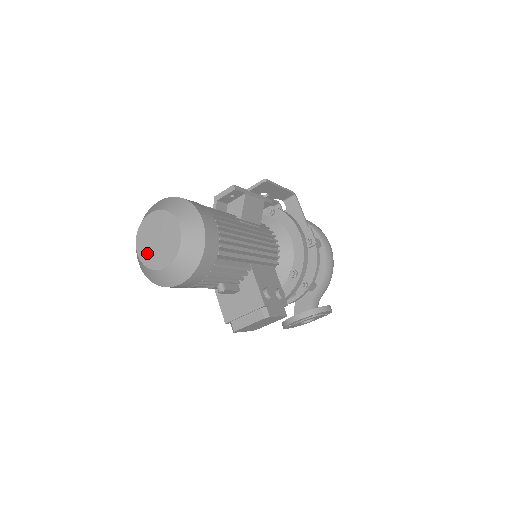
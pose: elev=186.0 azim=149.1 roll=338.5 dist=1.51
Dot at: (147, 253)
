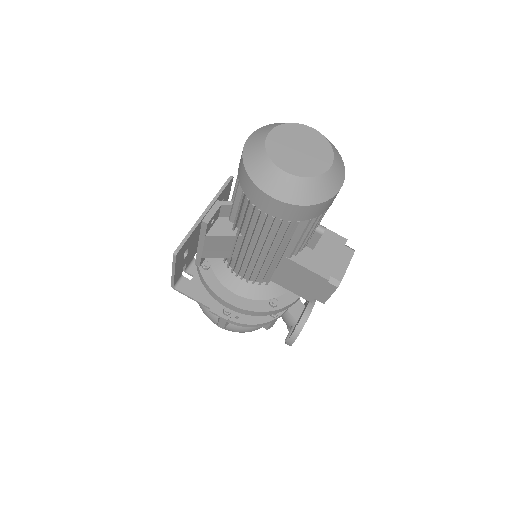
Dot at: (299, 165)
